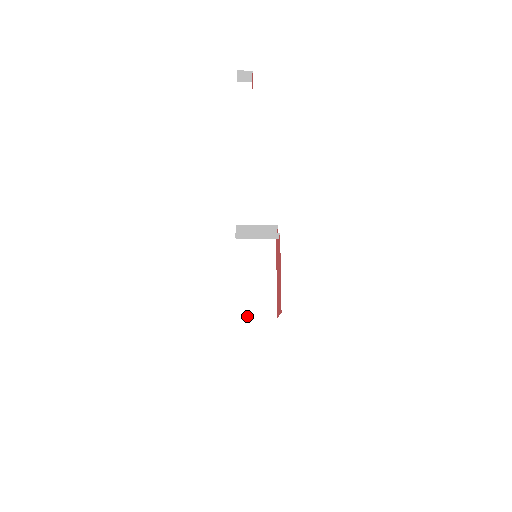
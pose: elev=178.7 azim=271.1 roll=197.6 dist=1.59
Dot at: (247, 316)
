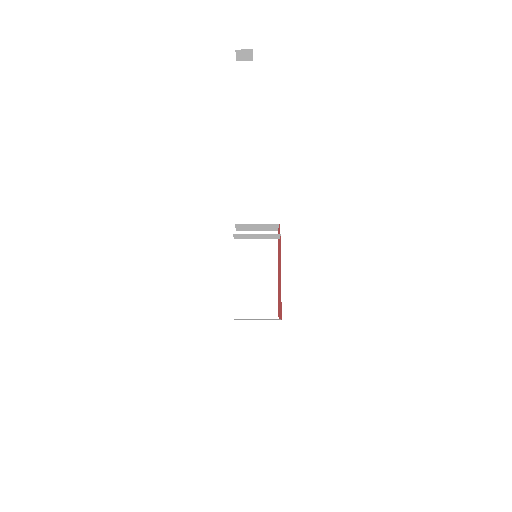
Dot at: (247, 316)
